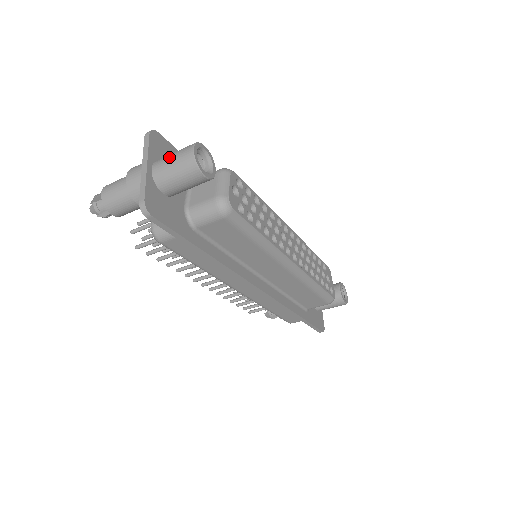
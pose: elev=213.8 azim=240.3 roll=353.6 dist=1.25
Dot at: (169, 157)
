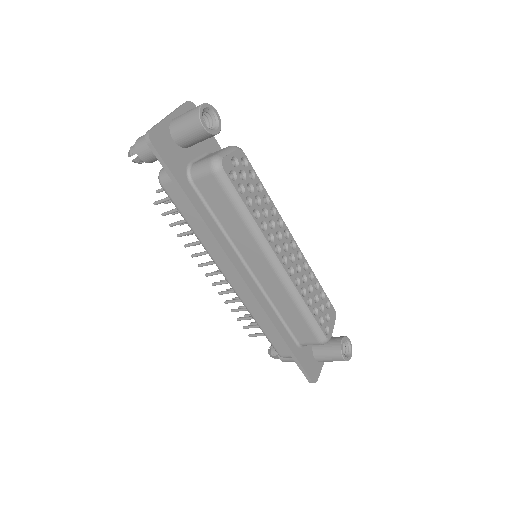
Dot at: occluded
